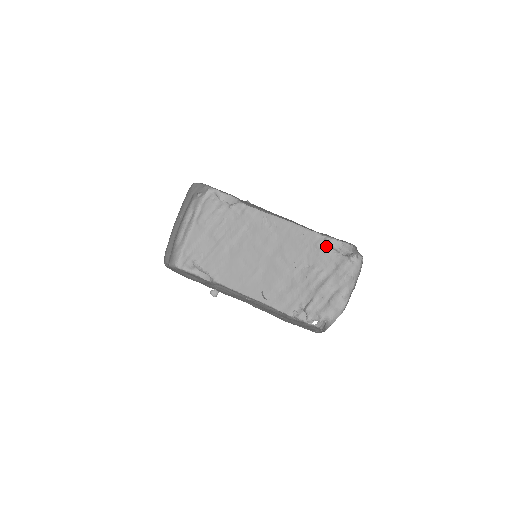
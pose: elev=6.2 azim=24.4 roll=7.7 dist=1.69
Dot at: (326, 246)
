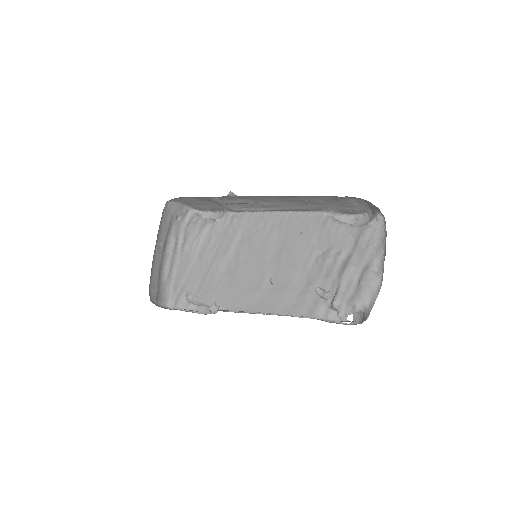
Dot at: (336, 222)
